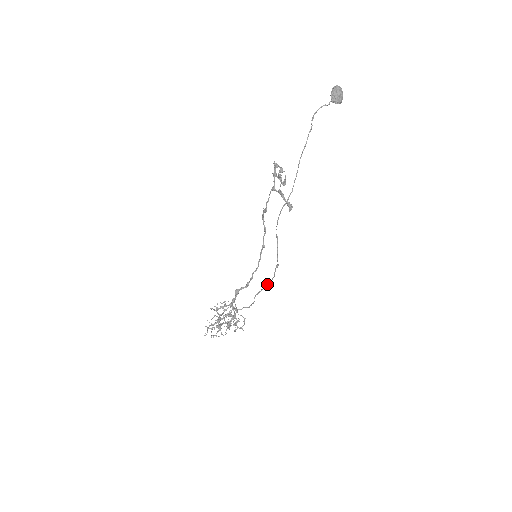
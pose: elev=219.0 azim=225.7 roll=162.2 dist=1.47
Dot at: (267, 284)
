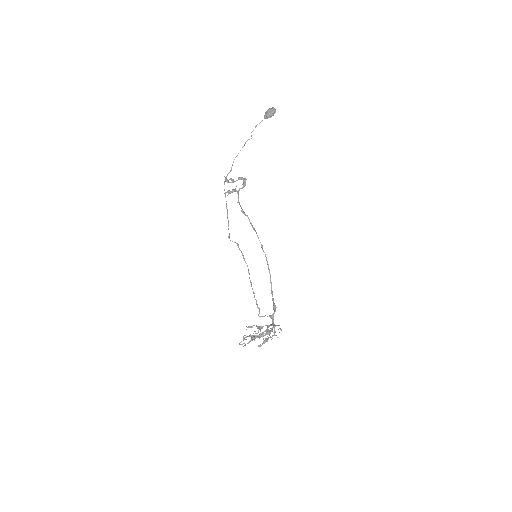
Dot at: (248, 271)
